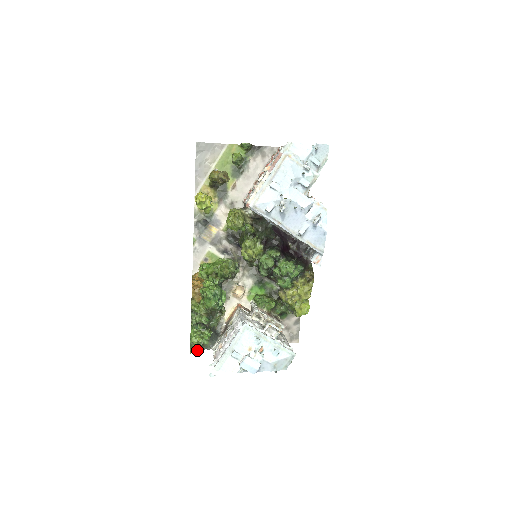
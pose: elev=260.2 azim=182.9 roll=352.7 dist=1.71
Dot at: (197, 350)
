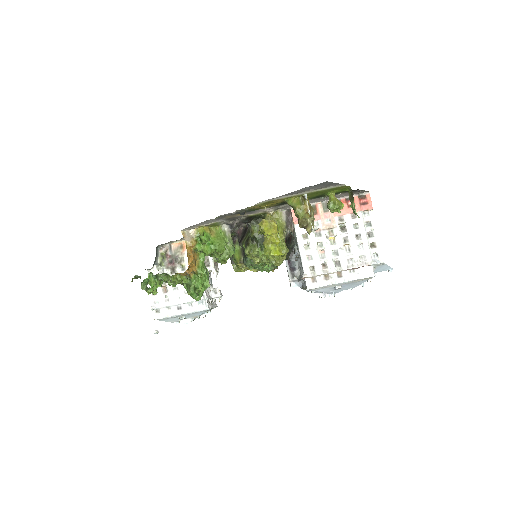
Dot at: occluded
